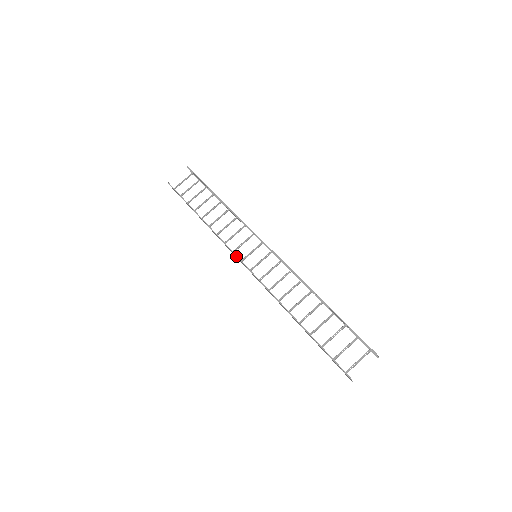
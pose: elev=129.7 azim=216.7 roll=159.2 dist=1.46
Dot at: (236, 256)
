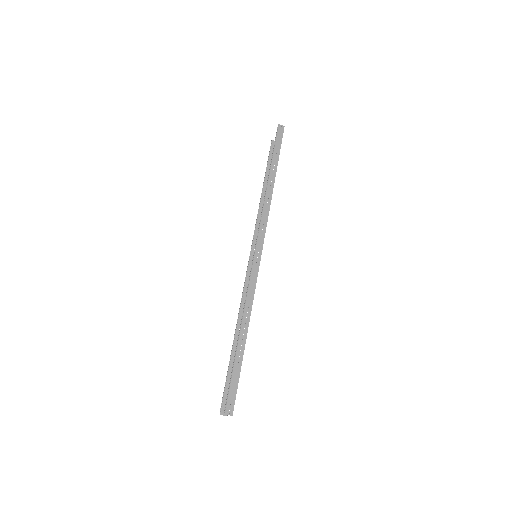
Dot at: occluded
